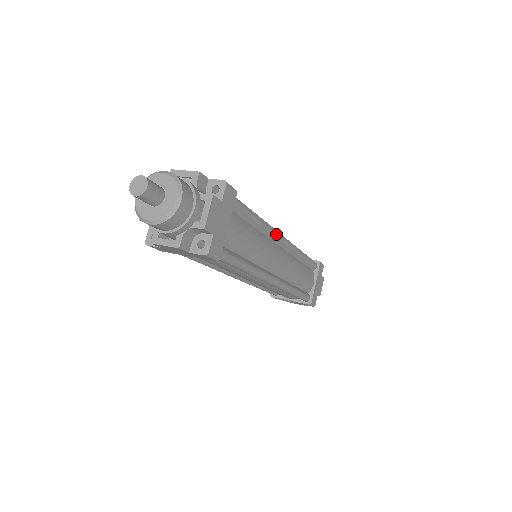
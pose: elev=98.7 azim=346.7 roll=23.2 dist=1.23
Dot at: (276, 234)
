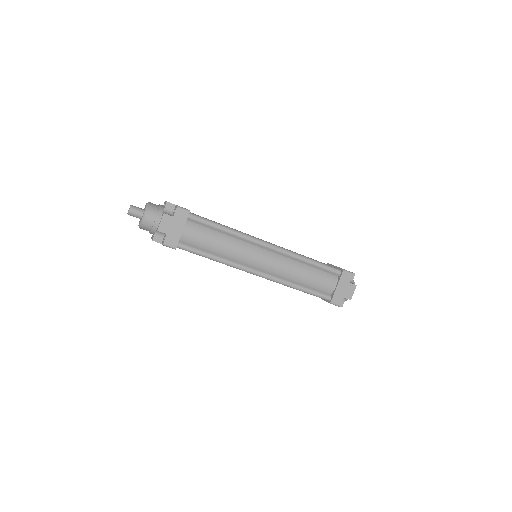
Dot at: (253, 240)
